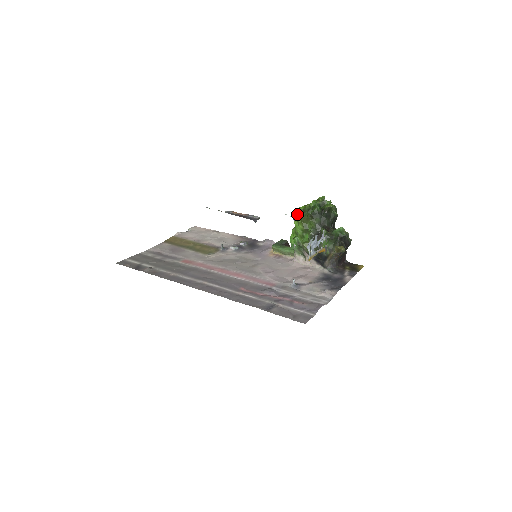
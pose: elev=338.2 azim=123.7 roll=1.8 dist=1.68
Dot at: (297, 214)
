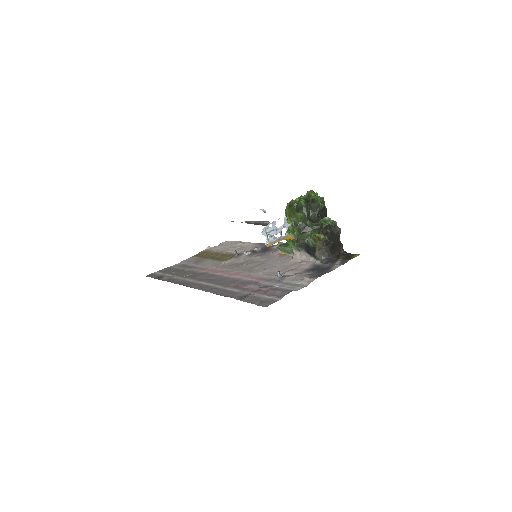
Dot at: (286, 210)
